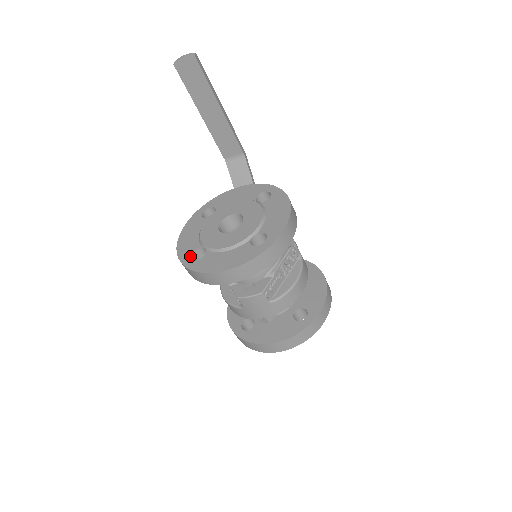
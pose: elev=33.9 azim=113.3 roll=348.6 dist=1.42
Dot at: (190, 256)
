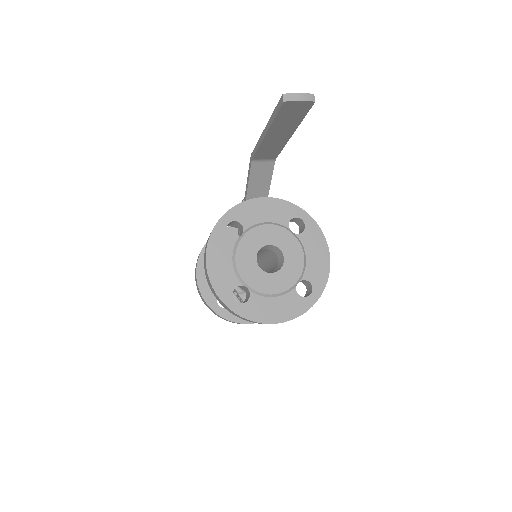
Dot at: (231, 295)
